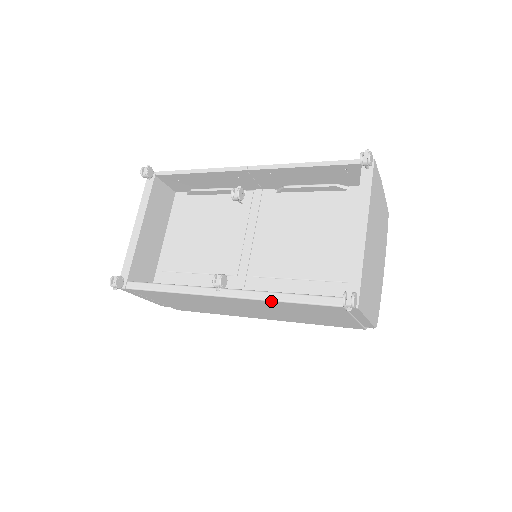
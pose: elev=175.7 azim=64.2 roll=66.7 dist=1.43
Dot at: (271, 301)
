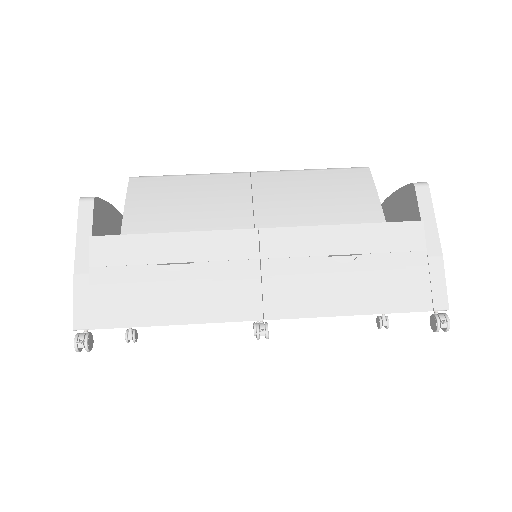
Dot at: occluded
